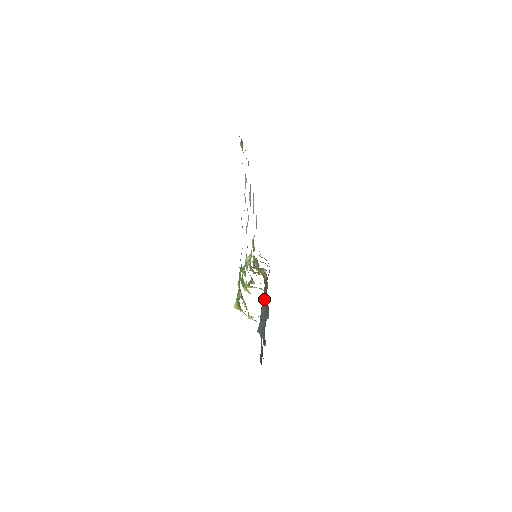
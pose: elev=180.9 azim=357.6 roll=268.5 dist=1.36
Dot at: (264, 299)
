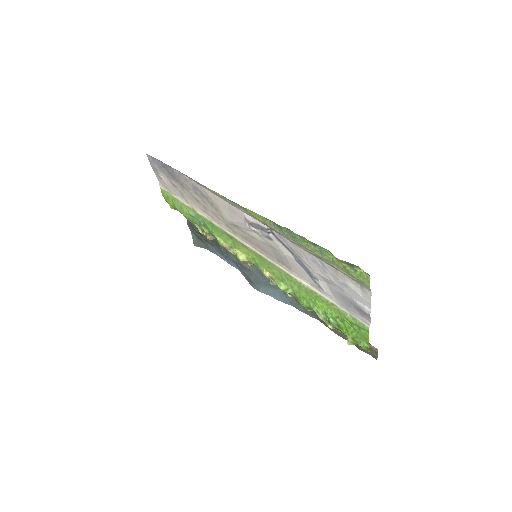
Dot at: occluded
